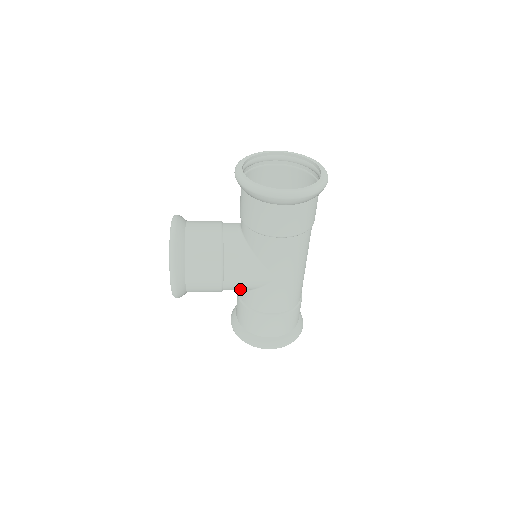
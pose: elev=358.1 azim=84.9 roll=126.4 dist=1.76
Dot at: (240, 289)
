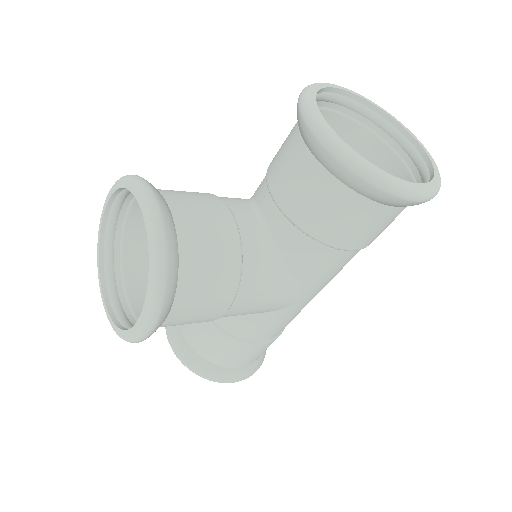
Dot at: occluded
